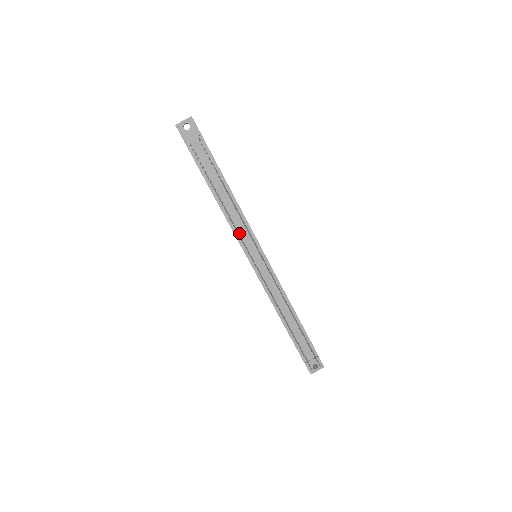
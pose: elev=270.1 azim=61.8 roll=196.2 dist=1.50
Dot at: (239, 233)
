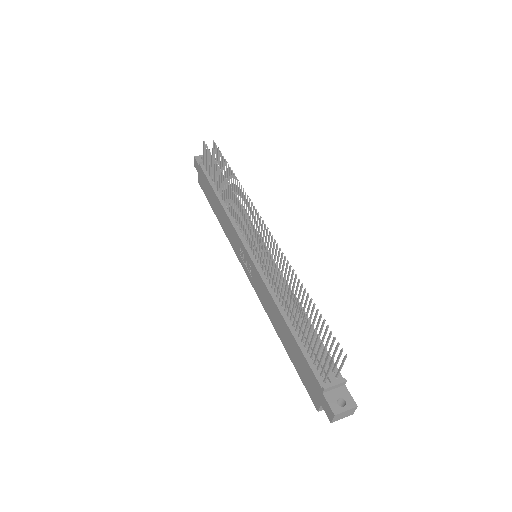
Dot at: (239, 227)
